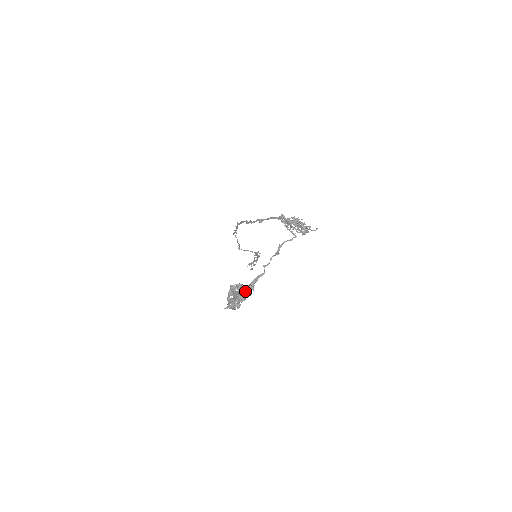
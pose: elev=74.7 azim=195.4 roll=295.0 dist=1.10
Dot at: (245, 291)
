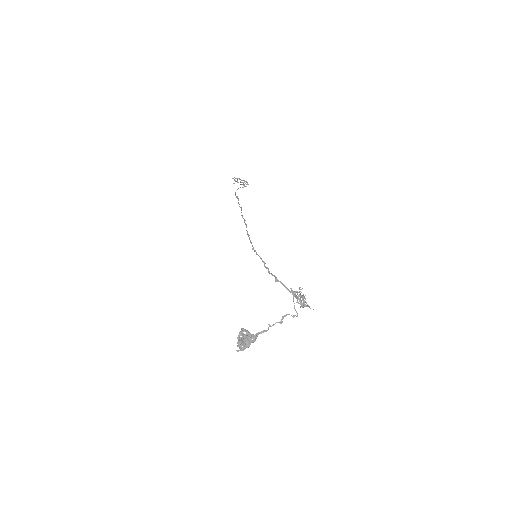
Dot at: (252, 340)
